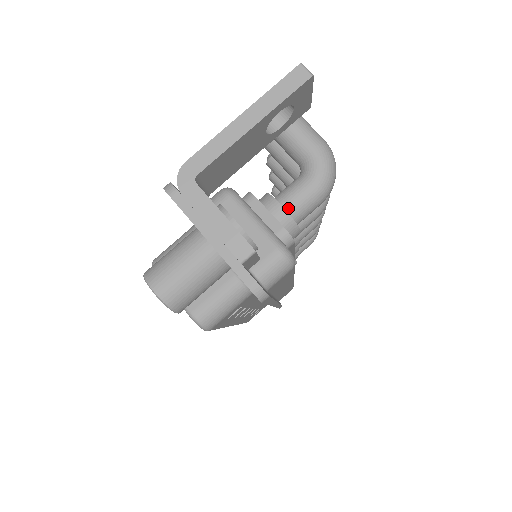
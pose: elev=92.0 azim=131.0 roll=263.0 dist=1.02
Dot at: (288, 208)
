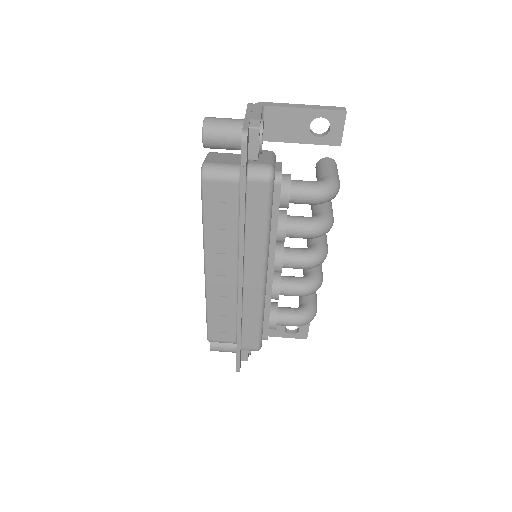
Dot at: (293, 182)
